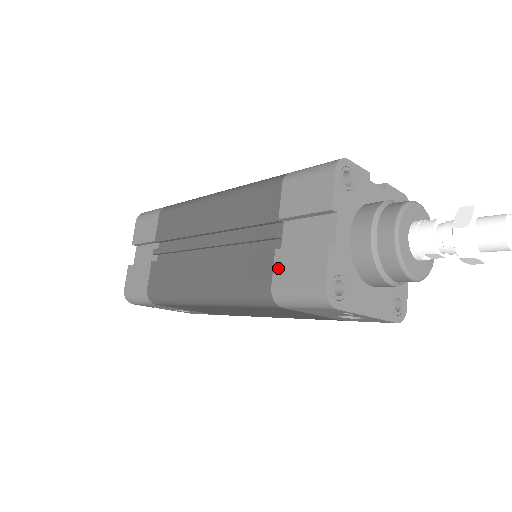
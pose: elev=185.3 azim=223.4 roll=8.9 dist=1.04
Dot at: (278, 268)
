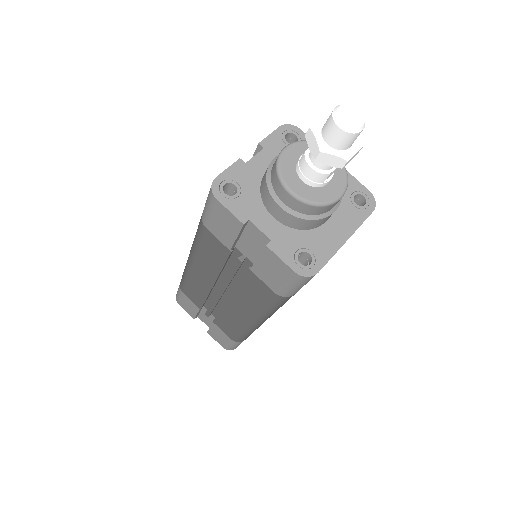
Dot at: (264, 280)
